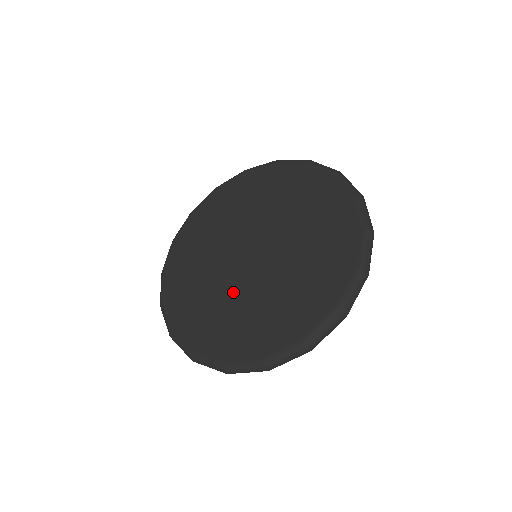
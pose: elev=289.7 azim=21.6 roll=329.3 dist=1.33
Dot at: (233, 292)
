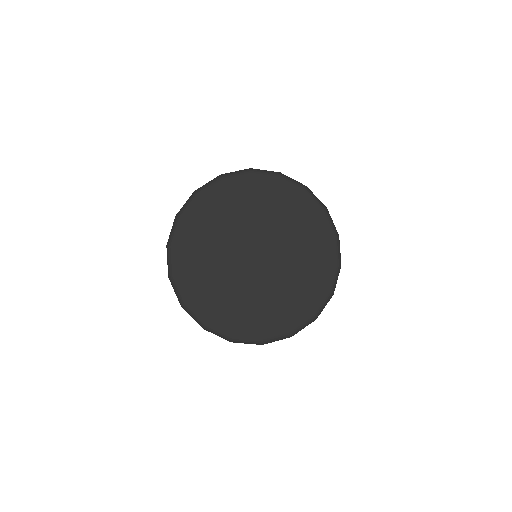
Dot at: (274, 284)
